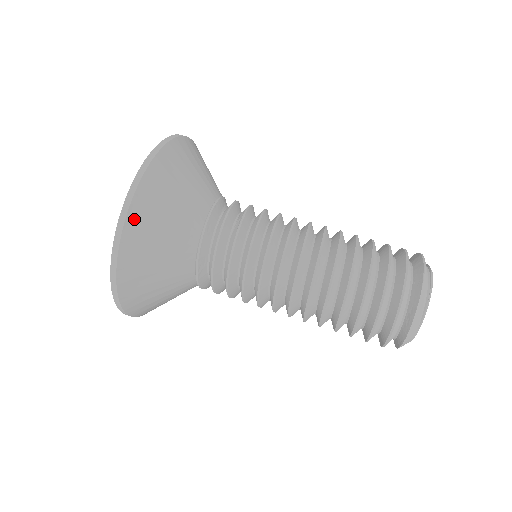
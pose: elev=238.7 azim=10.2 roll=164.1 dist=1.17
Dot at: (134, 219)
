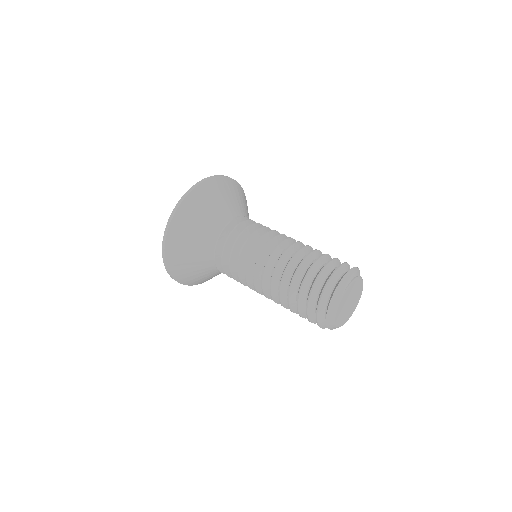
Dot at: (209, 184)
